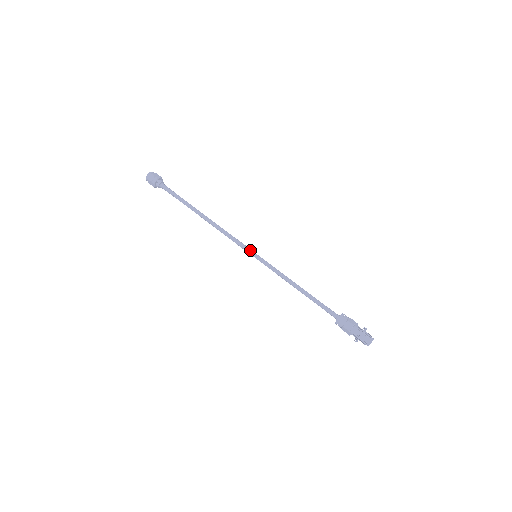
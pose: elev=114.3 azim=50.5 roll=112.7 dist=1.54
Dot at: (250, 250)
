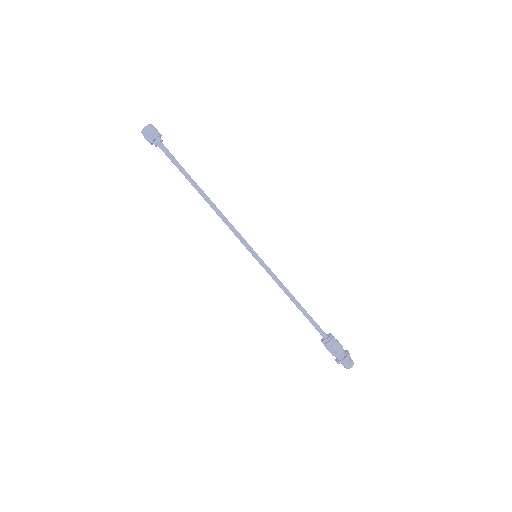
Dot at: (250, 250)
